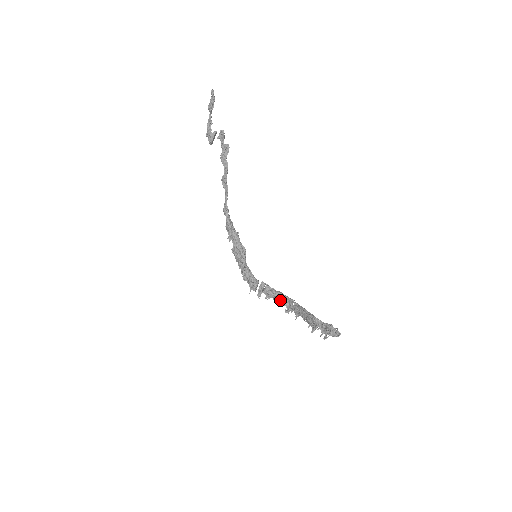
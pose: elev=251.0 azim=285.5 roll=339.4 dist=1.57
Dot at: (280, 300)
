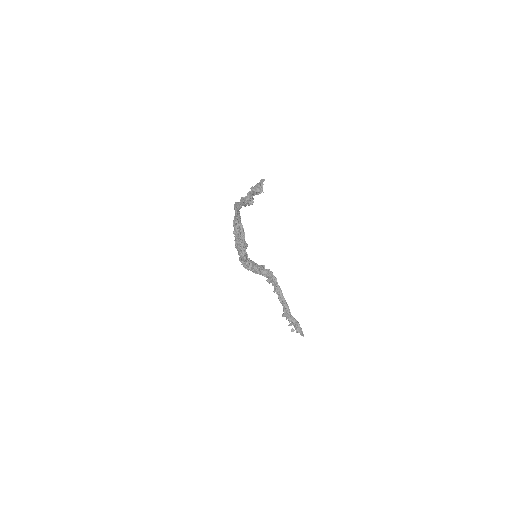
Dot at: occluded
